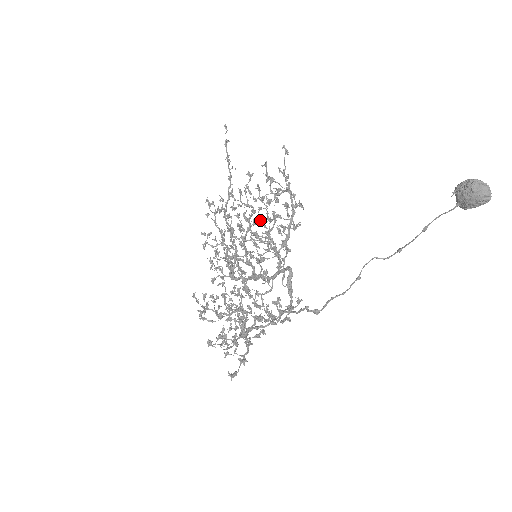
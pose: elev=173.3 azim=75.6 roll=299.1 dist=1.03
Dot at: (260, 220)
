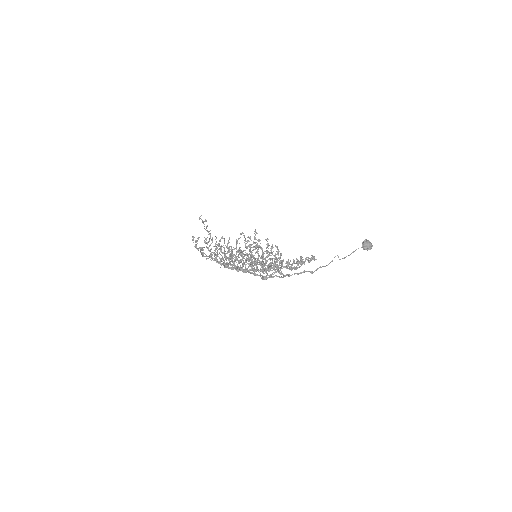
Dot at: (243, 251)
